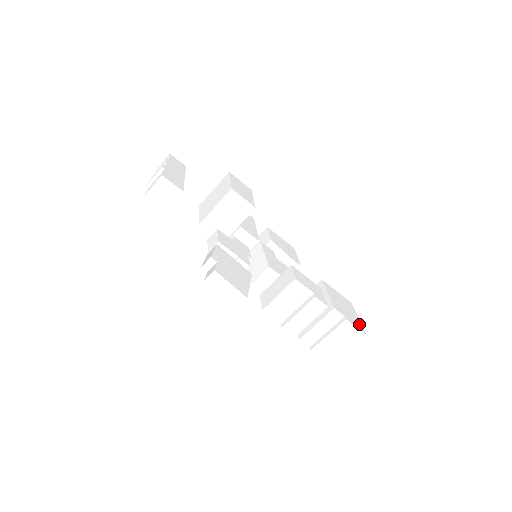
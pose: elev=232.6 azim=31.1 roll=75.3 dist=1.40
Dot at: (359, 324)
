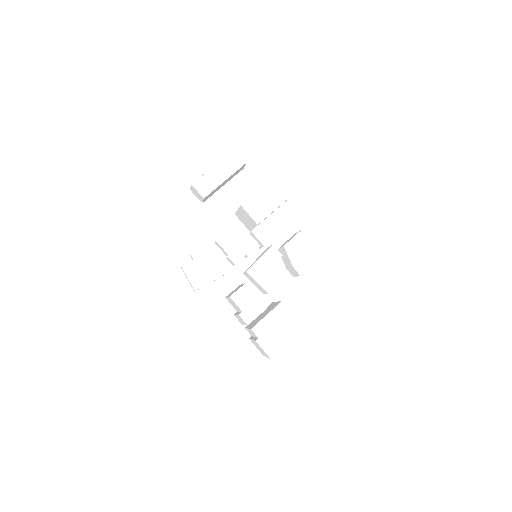
Dot at: (276, 348)
